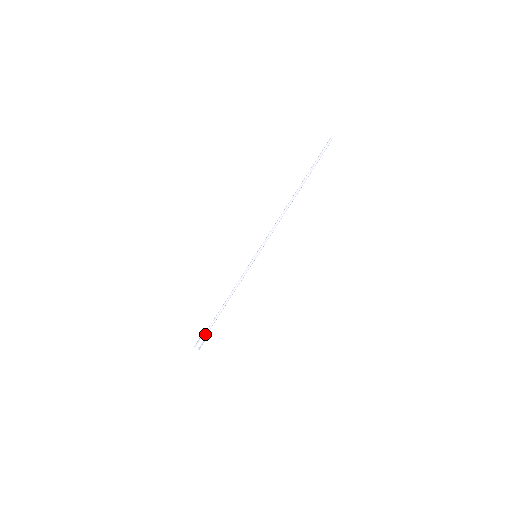
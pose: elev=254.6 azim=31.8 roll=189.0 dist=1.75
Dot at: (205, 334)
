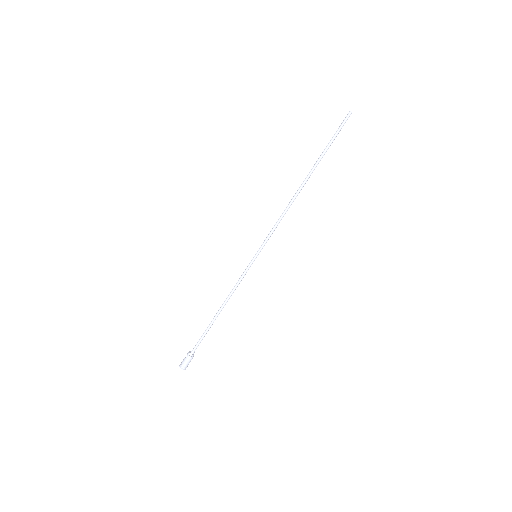
Dot at: (193, 351)
